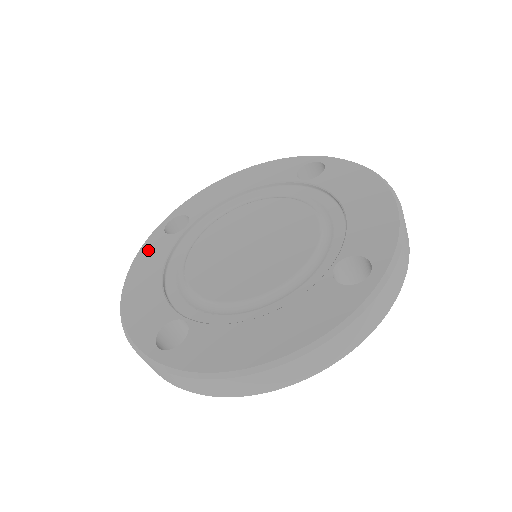
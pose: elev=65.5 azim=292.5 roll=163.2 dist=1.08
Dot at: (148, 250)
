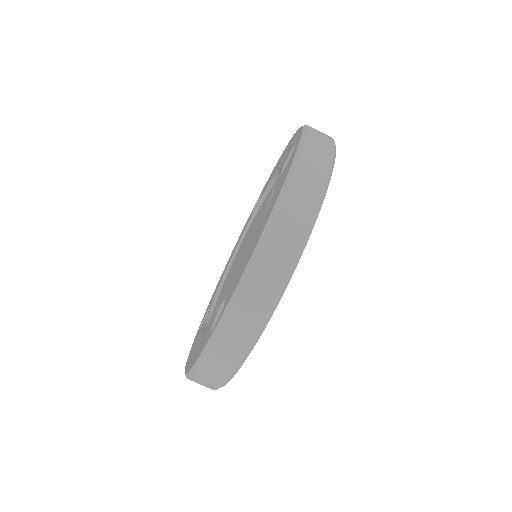
Dot at: (192, 347)
